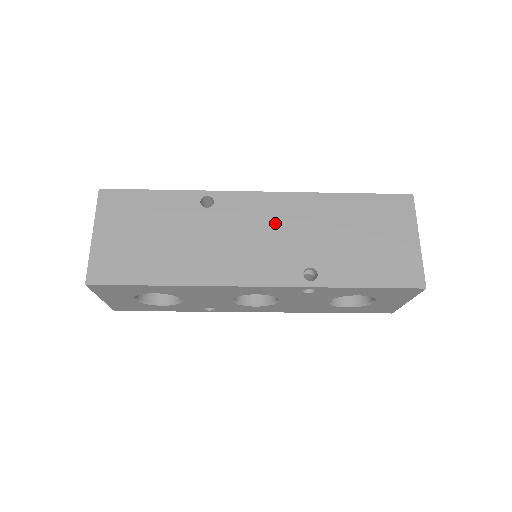
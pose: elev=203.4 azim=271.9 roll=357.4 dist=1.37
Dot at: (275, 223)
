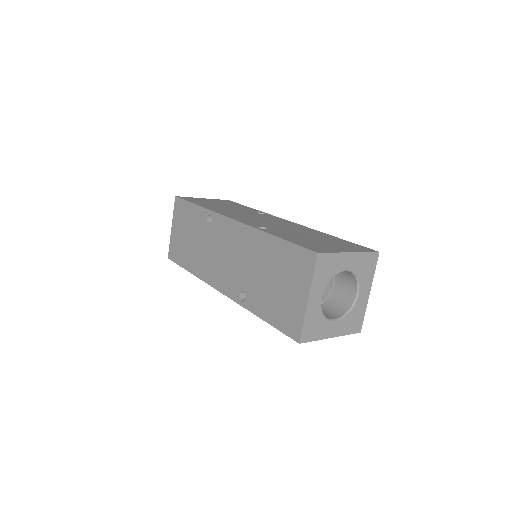
Dot at: (234, 248)
